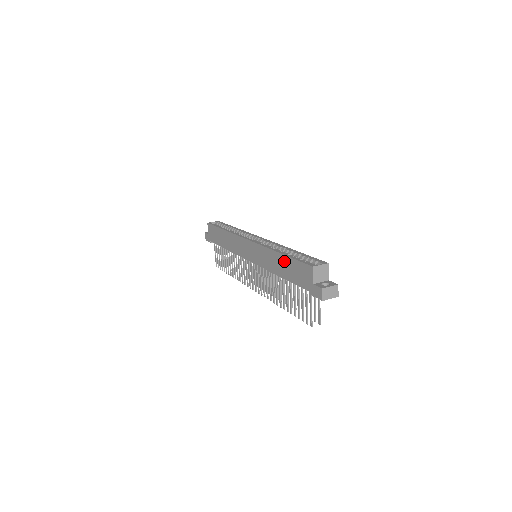
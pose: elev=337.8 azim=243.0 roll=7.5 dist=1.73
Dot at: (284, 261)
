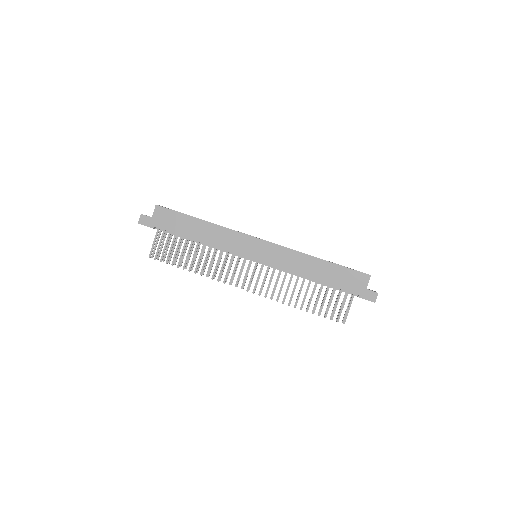
Dot at: (327, 267)
